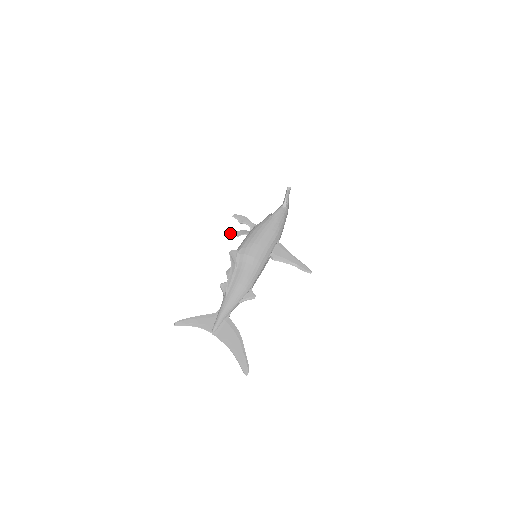
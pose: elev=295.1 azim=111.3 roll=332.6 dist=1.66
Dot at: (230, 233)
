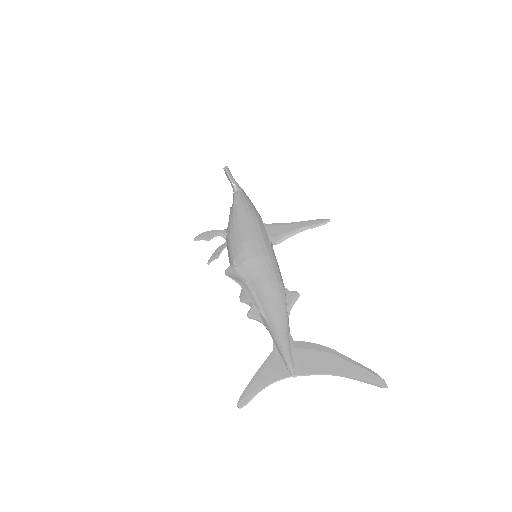
Dot at: occluded
